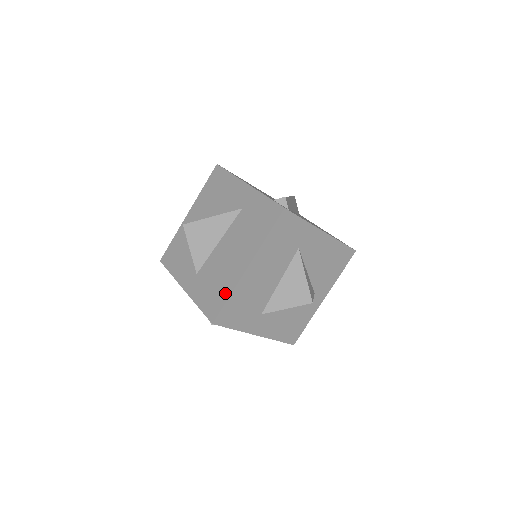
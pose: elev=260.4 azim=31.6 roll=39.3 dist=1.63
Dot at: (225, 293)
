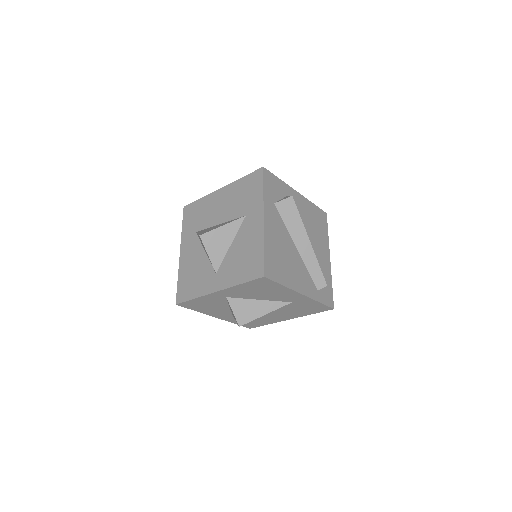
Dot at: (265, 324)
